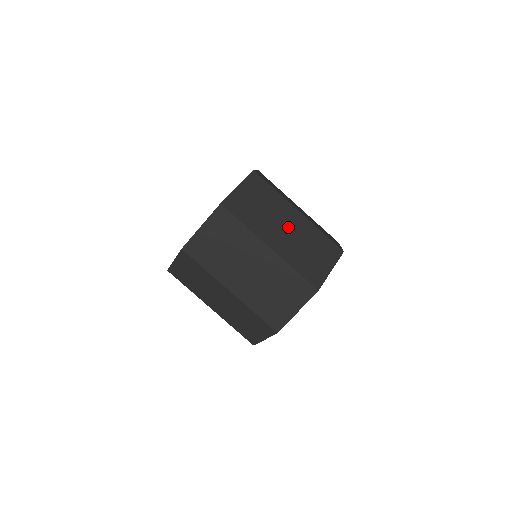
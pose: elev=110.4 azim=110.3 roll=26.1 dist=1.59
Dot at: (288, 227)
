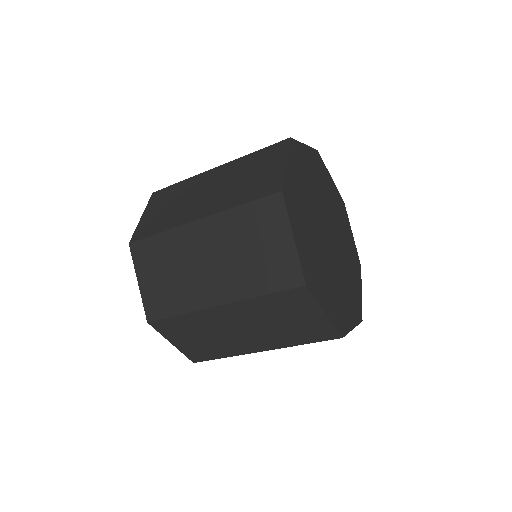
Dot at: occluded
